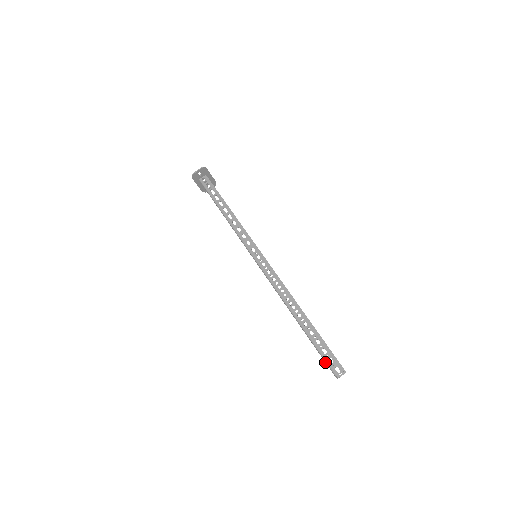
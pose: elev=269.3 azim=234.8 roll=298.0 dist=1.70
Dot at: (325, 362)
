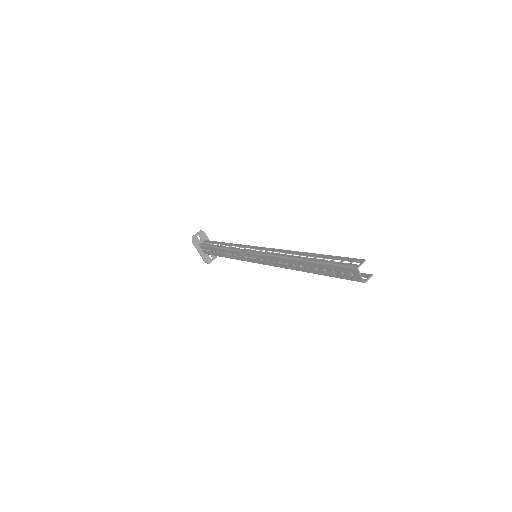
Dot at: (342, 267)
